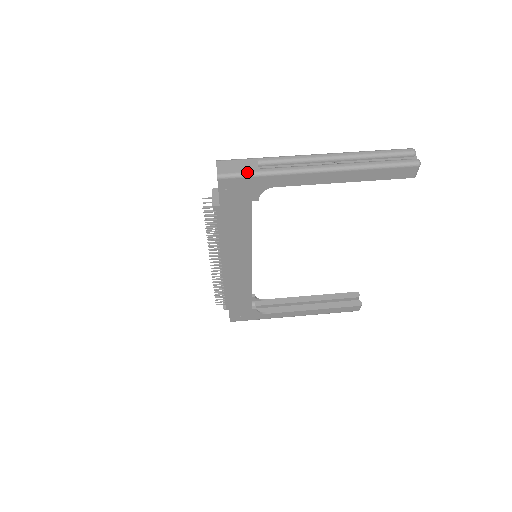
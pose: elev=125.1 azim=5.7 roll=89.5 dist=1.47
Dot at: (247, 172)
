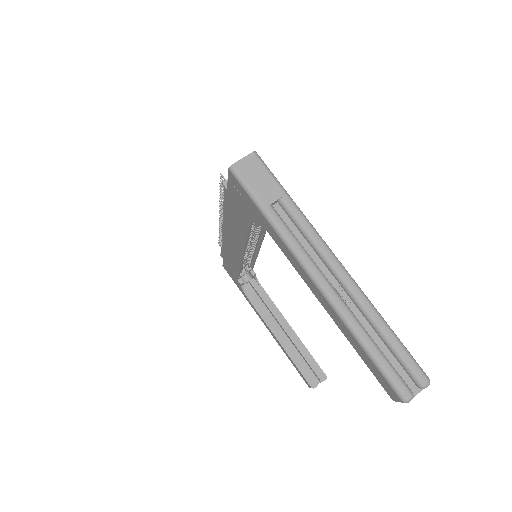
Dot at: (256, 195)
